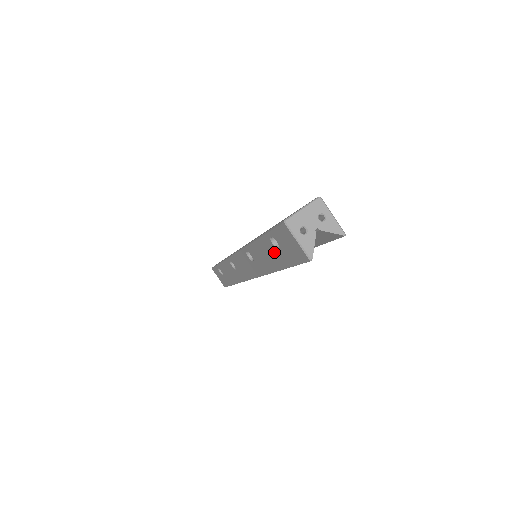
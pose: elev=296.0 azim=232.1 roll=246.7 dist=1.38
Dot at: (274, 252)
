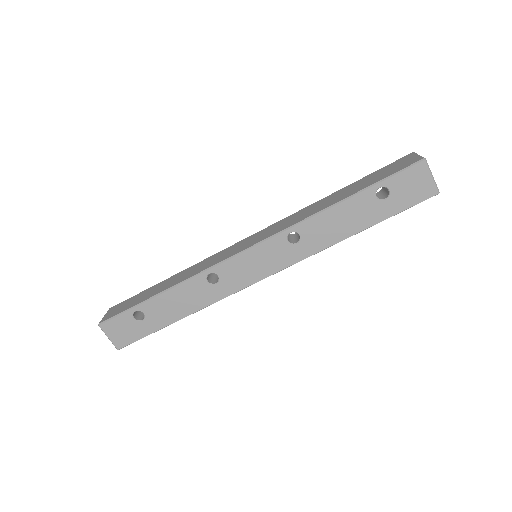
Dot at: (370, 207)
